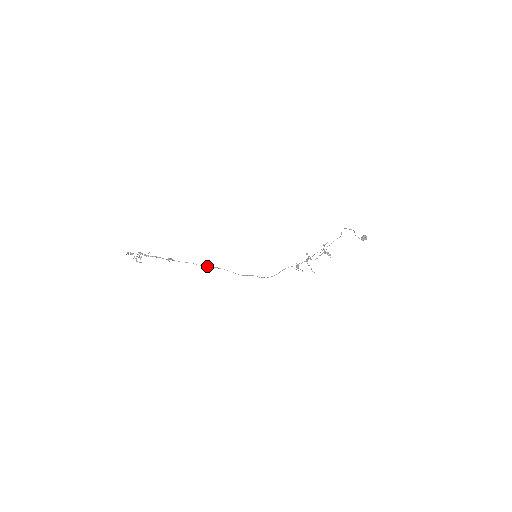
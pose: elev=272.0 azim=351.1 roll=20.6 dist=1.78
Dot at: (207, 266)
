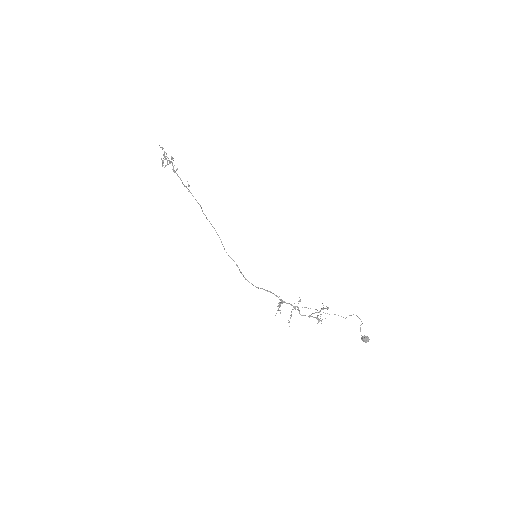
Dot at: occluded
